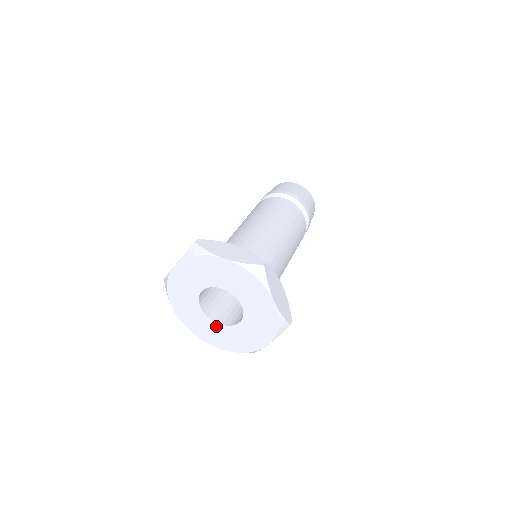
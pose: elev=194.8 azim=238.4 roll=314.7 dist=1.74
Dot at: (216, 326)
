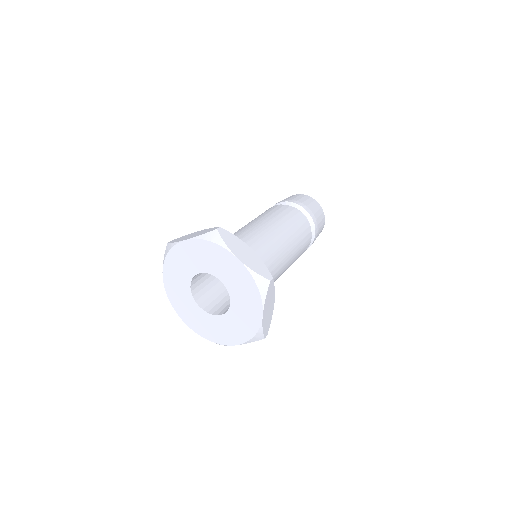
Dot at: (196, 307)
